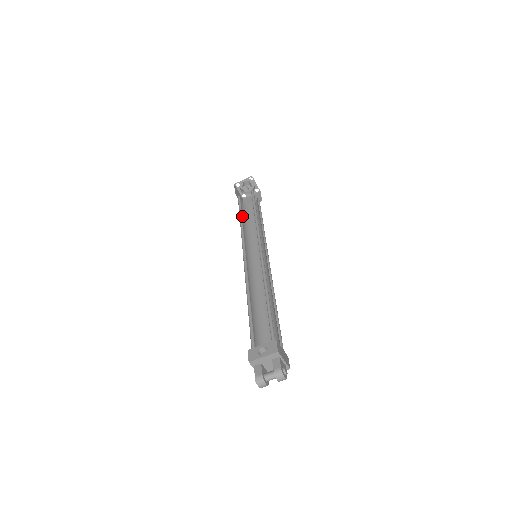
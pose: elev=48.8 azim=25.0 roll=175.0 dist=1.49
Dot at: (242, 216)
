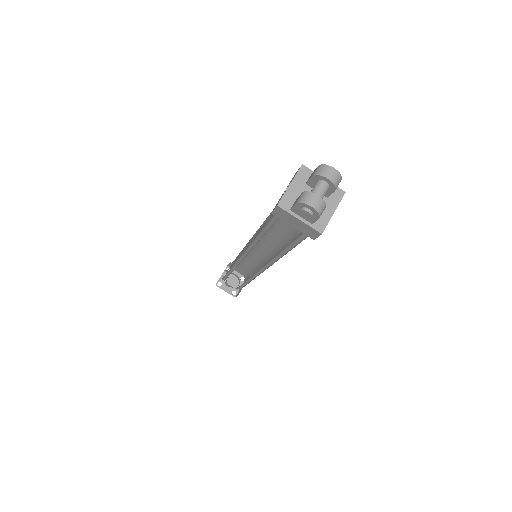
Dot at: occluded
